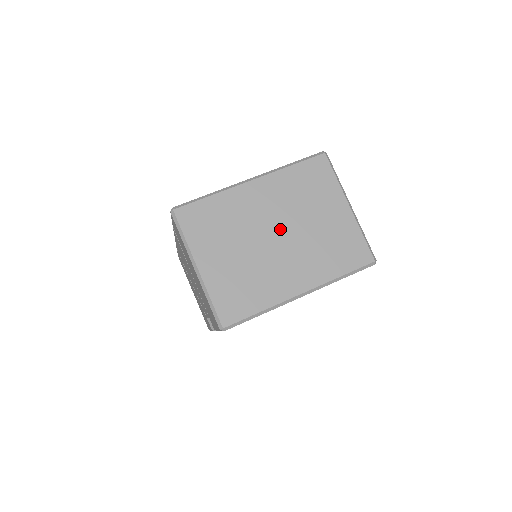
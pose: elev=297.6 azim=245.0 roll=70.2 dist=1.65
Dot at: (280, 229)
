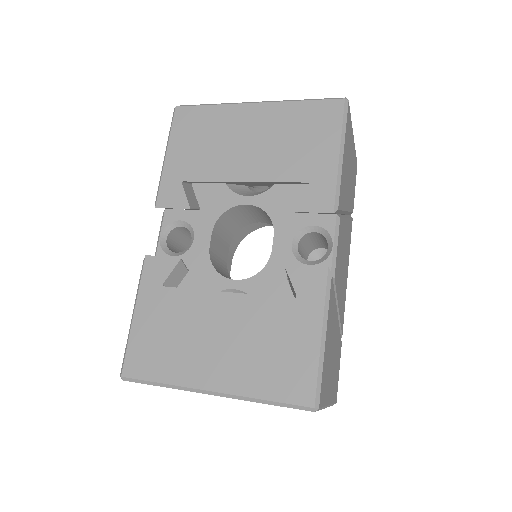
Dot at: occluded
